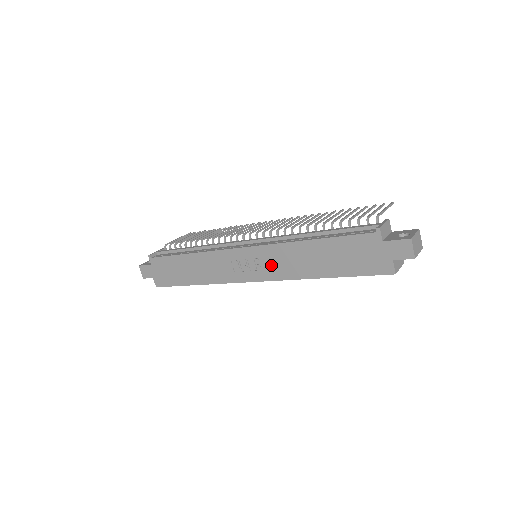
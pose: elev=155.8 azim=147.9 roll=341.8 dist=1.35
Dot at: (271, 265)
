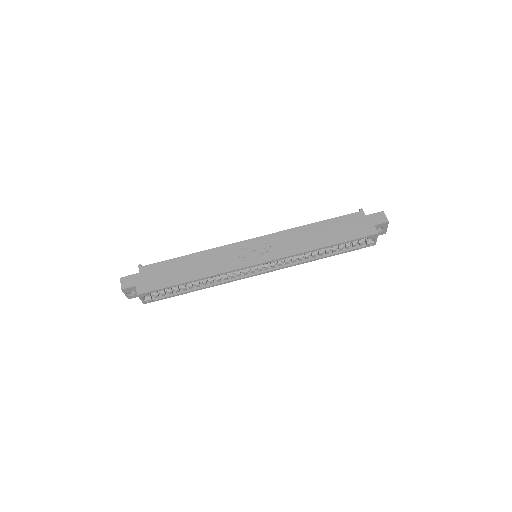
Dot at: (278, 247)
